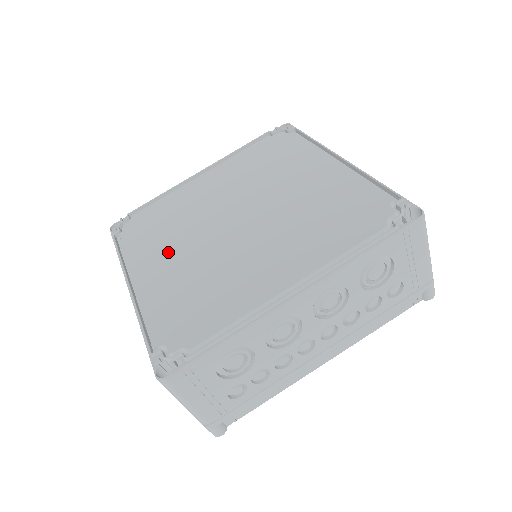
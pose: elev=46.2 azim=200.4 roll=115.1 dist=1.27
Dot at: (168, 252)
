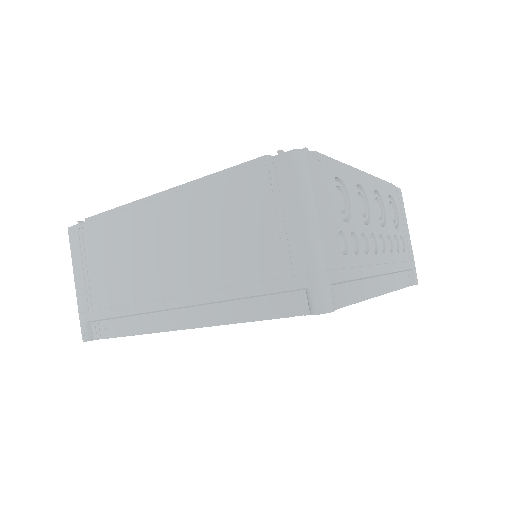
Dot at: occluded
